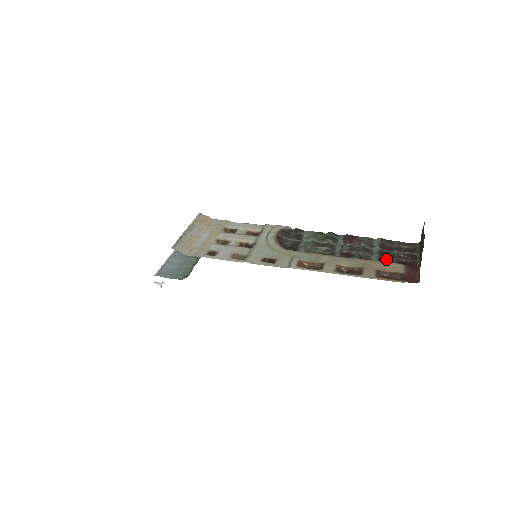
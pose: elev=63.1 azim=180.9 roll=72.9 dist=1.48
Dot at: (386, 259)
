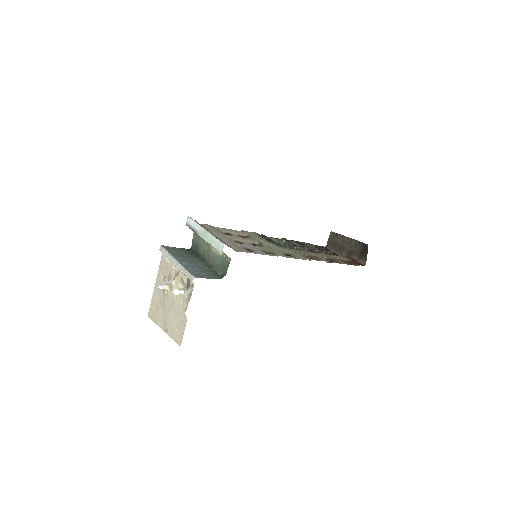
Dot at: occluded
